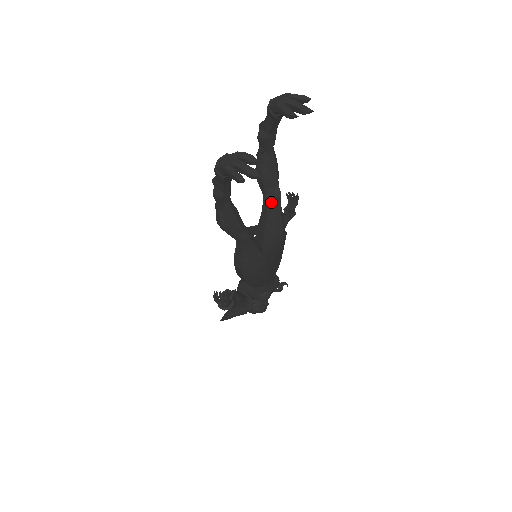
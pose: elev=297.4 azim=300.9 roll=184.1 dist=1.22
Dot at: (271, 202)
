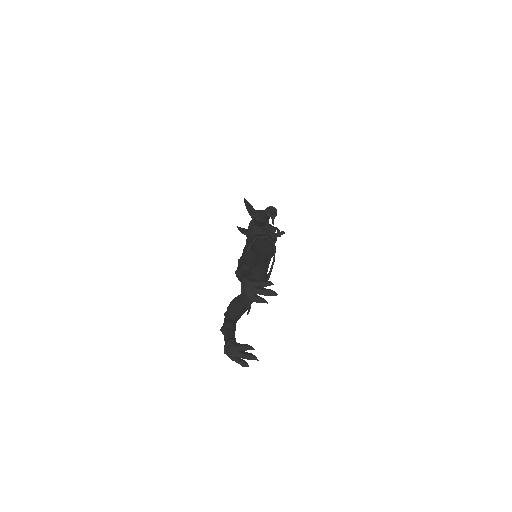
Dot at: occluded
